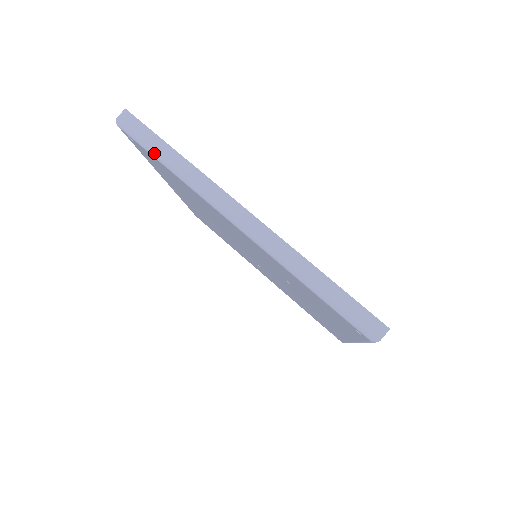
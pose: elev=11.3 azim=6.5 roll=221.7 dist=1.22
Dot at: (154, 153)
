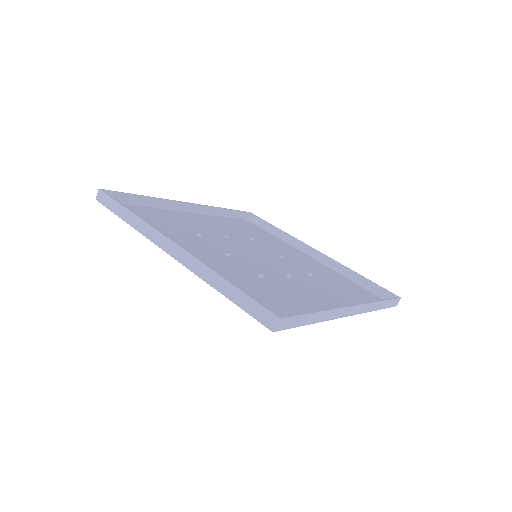
Dot at: occluded
